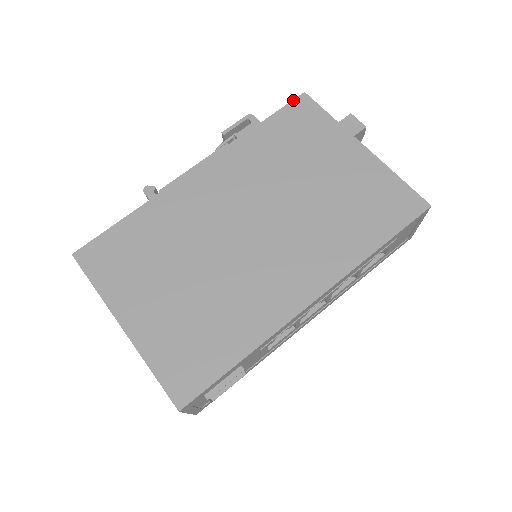
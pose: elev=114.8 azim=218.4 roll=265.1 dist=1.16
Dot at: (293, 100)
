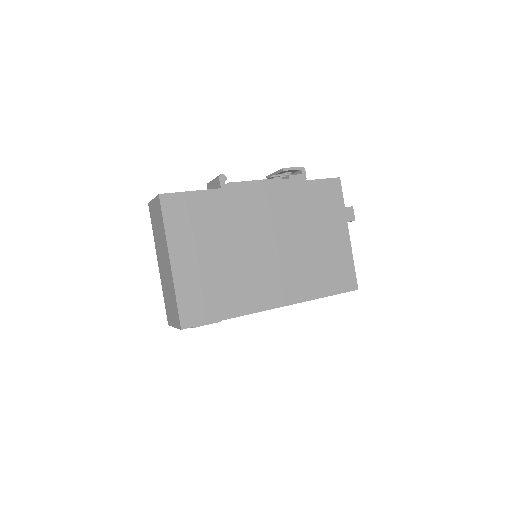
Dot at: (332, 178)
